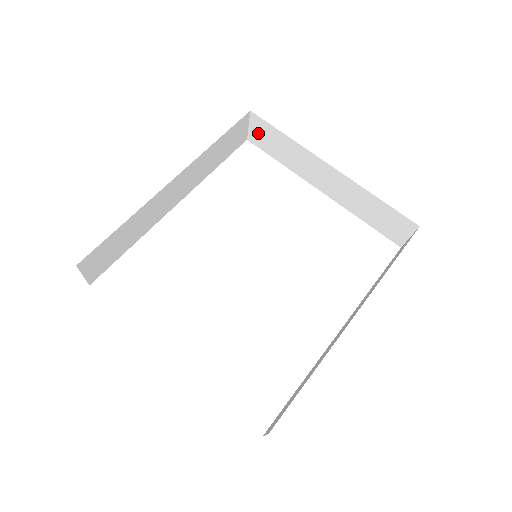
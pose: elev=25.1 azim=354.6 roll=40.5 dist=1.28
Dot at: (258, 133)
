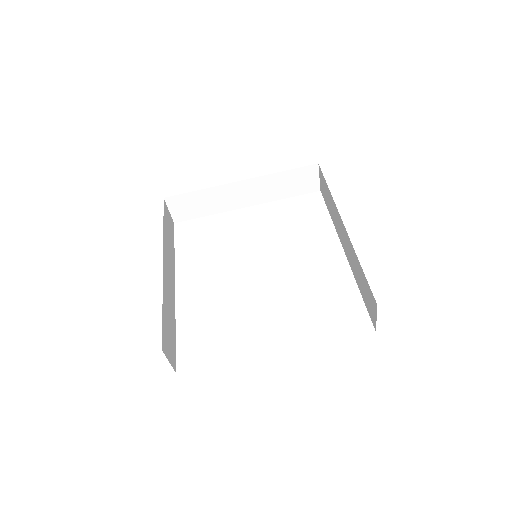
Dot at: (179, 209)
